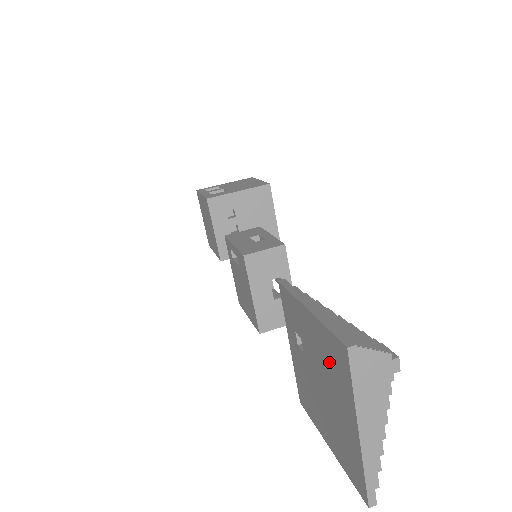
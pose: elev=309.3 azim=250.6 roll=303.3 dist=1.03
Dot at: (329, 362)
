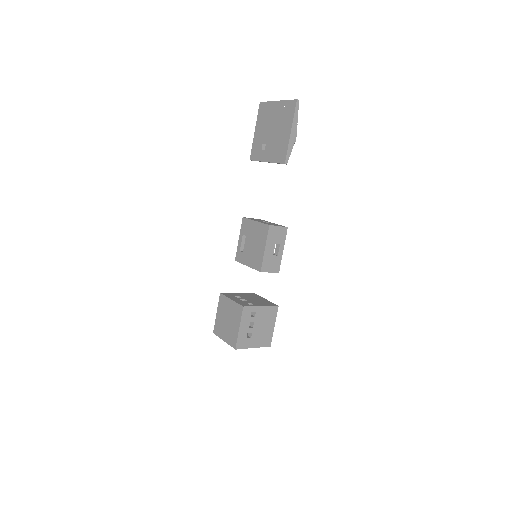
Dot at: (265, 117)
